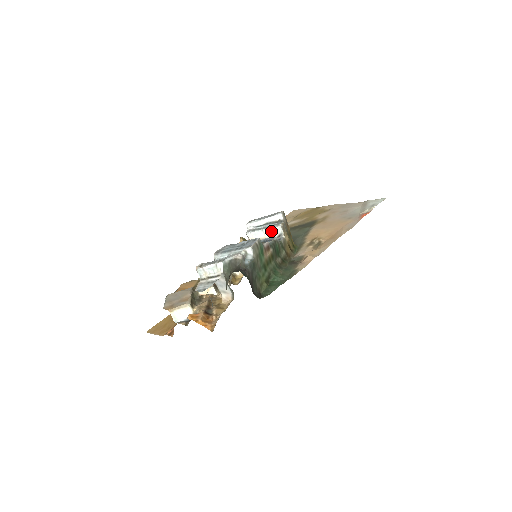
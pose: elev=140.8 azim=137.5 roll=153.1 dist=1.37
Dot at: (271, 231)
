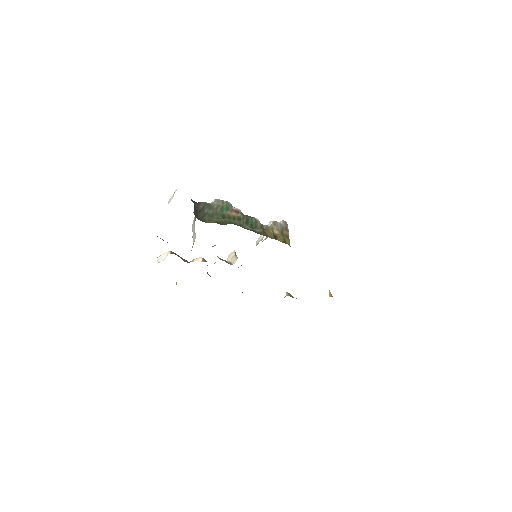
Dot at: occluded
